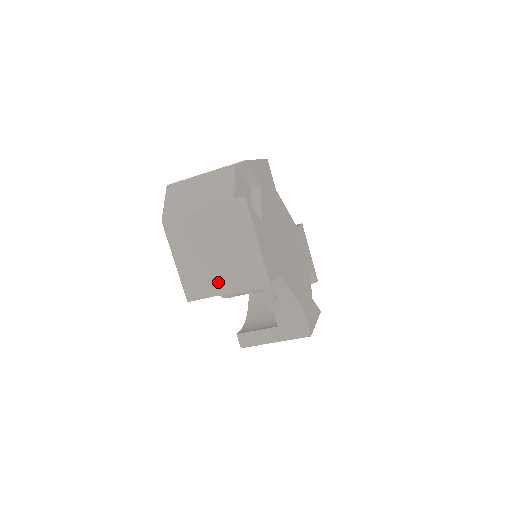
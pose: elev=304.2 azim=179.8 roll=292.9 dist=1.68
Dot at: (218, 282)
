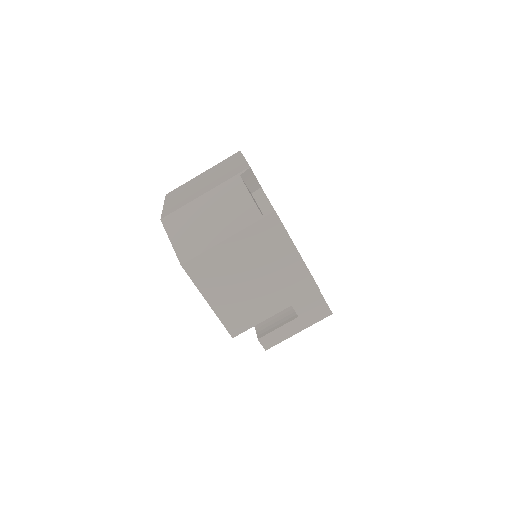
Dot at: (263, 307)
